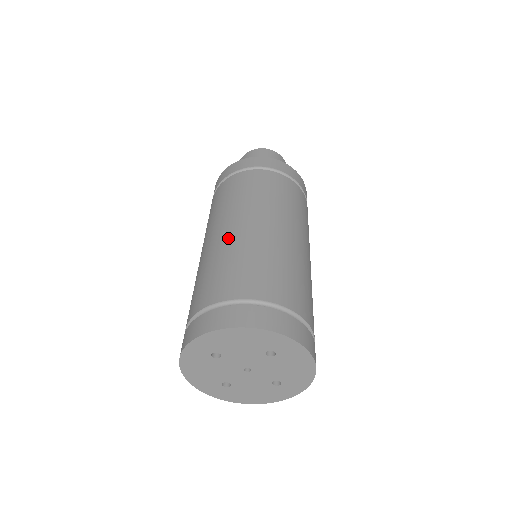
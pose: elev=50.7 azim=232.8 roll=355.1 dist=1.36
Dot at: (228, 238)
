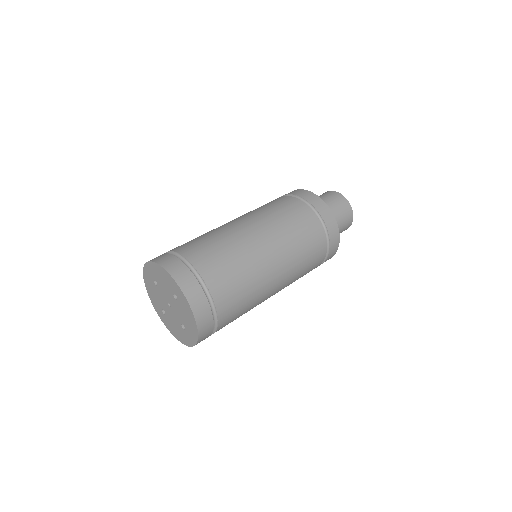
Dot at: (223, 226)
